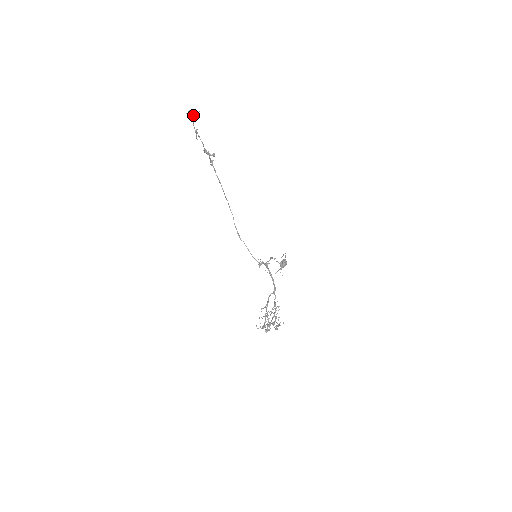
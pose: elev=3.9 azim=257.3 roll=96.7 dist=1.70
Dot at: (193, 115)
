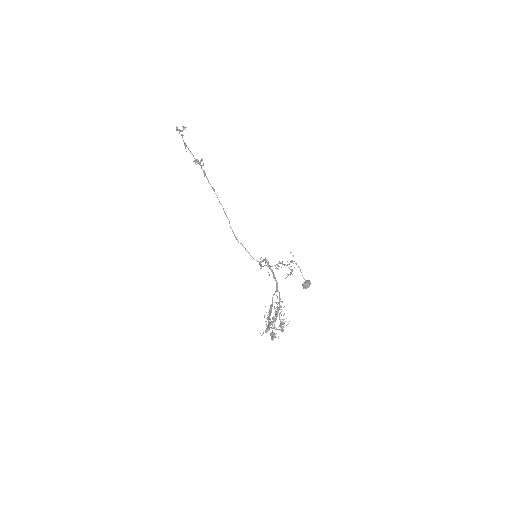
Dot at: (181, 130)
